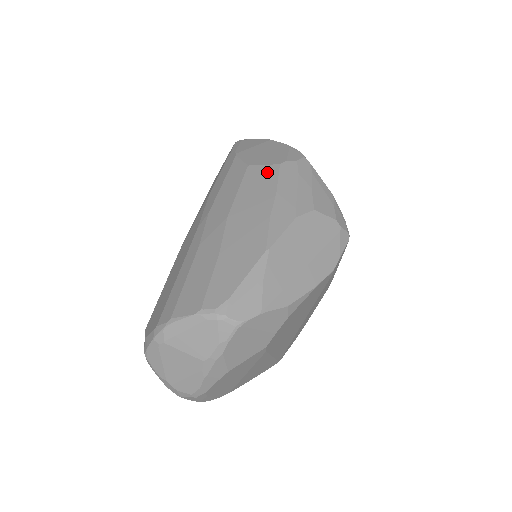
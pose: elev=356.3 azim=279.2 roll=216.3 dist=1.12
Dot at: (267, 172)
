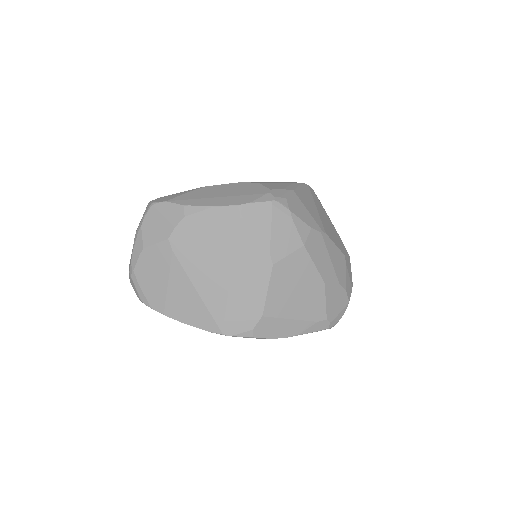
Dot at: occluded
